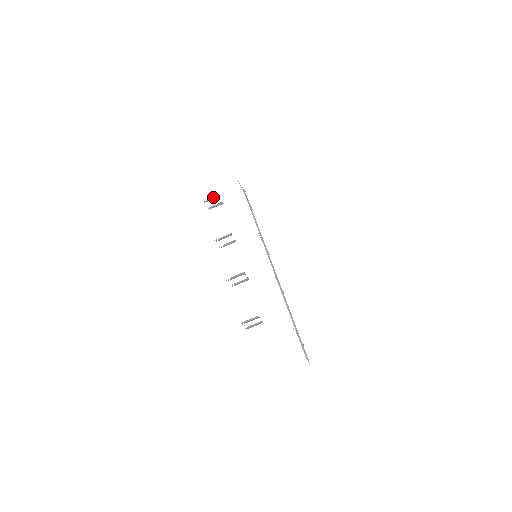
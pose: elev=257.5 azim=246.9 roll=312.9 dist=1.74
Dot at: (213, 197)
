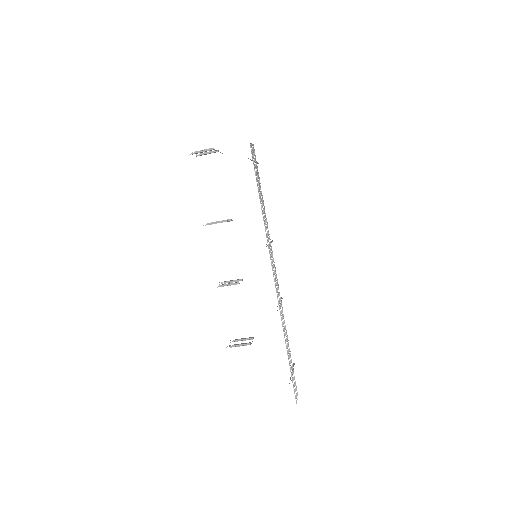
Dot at: (205, 150)
